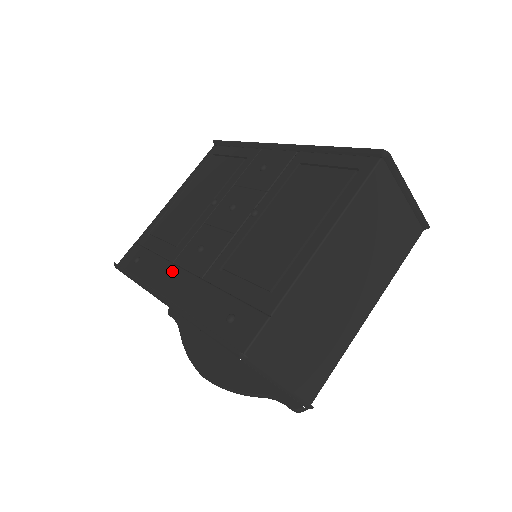
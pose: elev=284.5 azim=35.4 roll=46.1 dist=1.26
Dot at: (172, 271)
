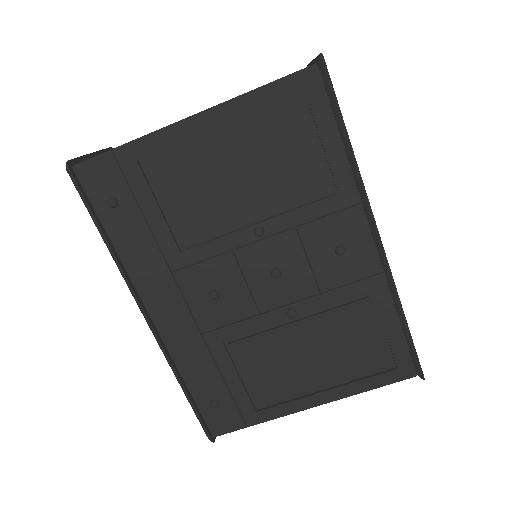
Dot at: (167, 287)
